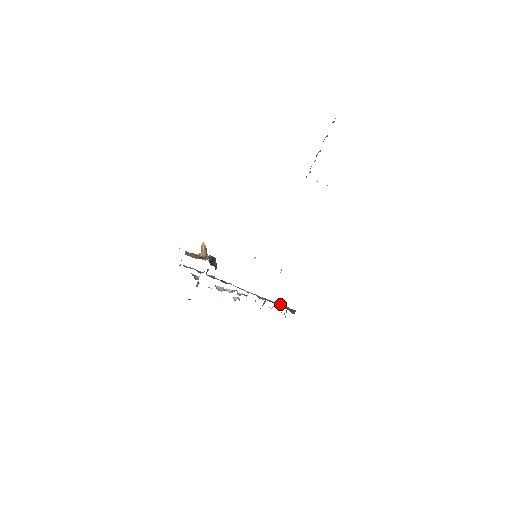
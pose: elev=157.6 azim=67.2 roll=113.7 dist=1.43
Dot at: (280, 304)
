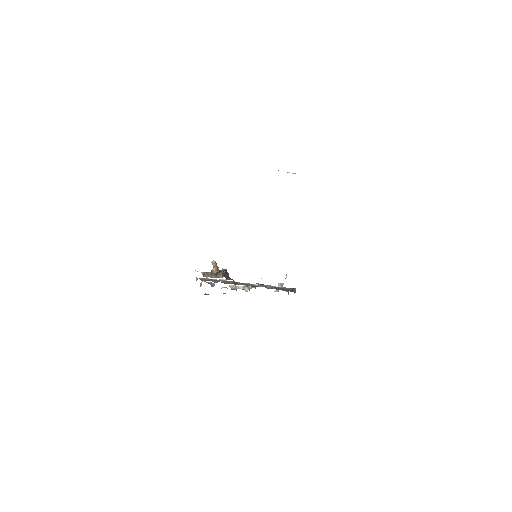
Dot at: (283, 287)
